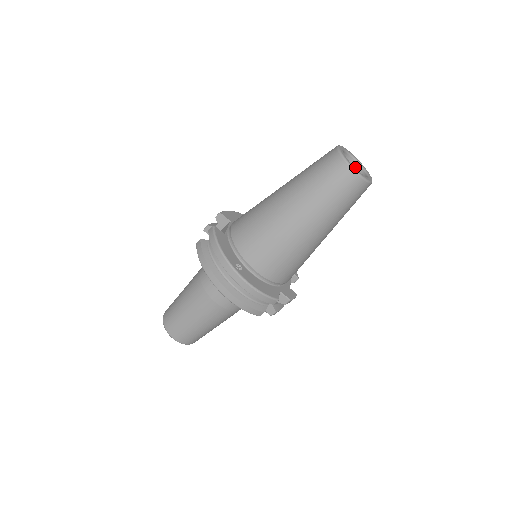
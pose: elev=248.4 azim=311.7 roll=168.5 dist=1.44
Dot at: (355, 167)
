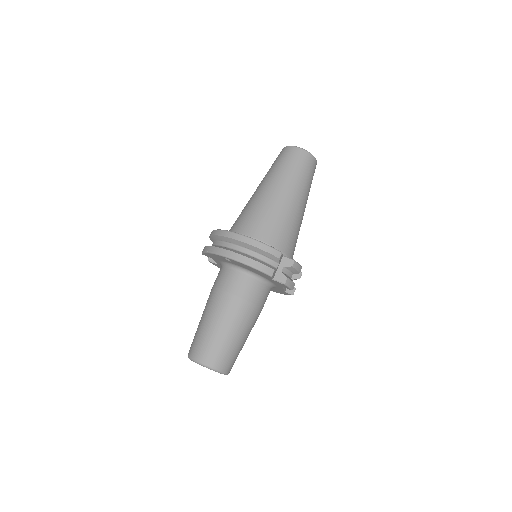
Dot at: occluded
